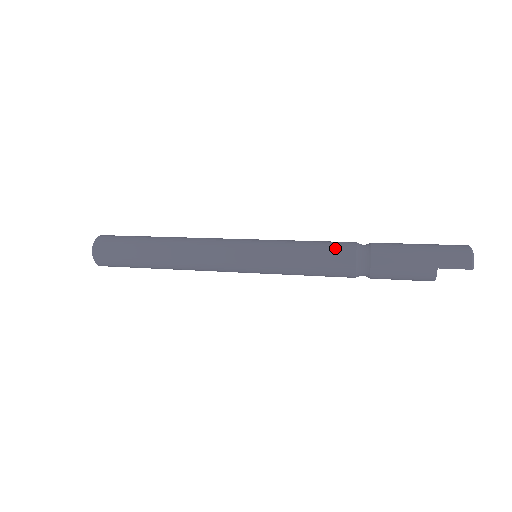
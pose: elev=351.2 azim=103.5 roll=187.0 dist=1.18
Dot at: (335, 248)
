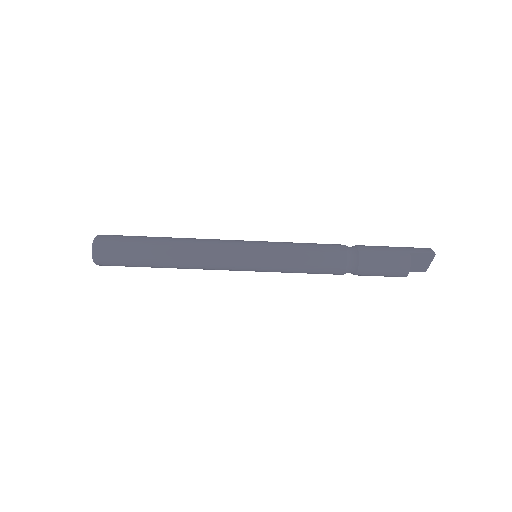
Dot at: (327, 244)
